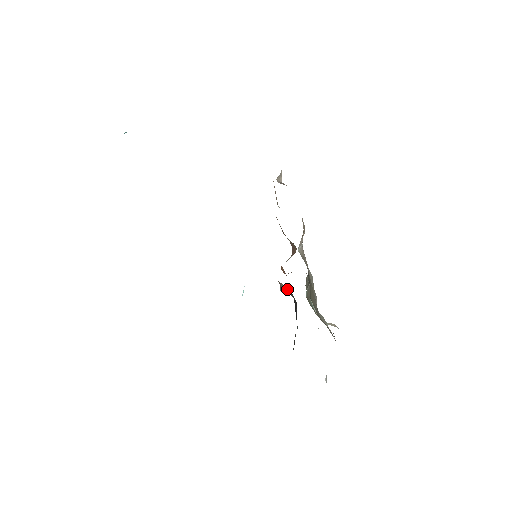
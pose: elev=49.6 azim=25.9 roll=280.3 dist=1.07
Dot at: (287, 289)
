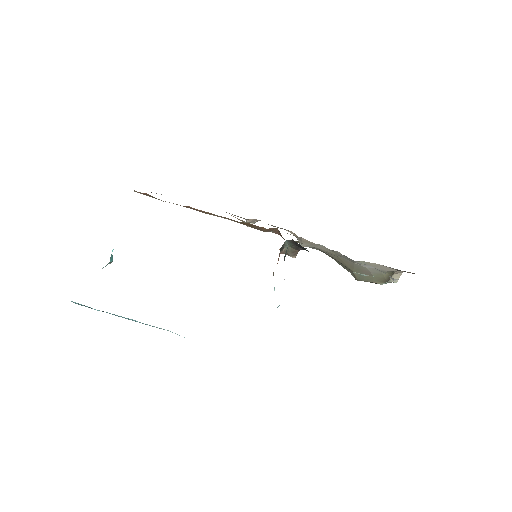
Dot at: (288, 247)
